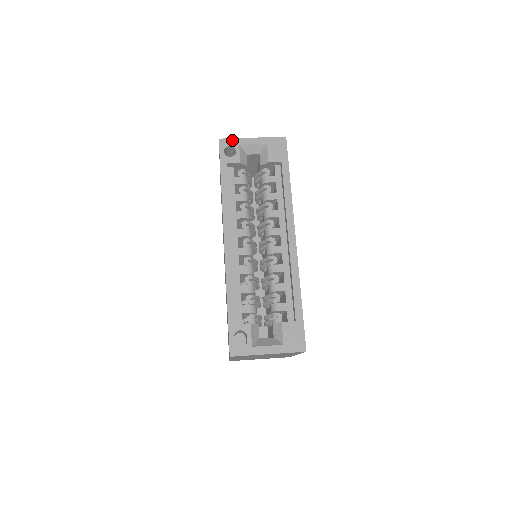
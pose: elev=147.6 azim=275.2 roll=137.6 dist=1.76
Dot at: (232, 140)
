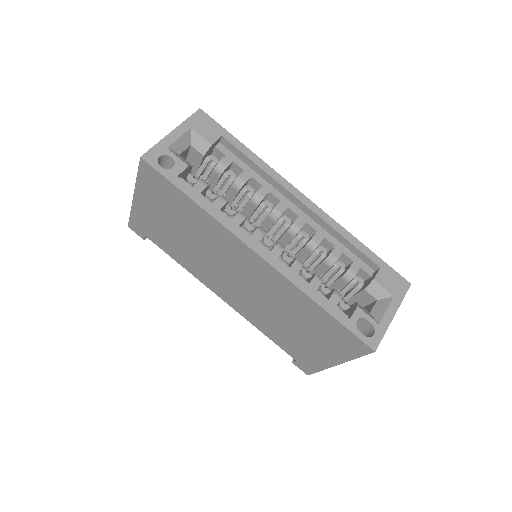
Dot at: (155, 148)
